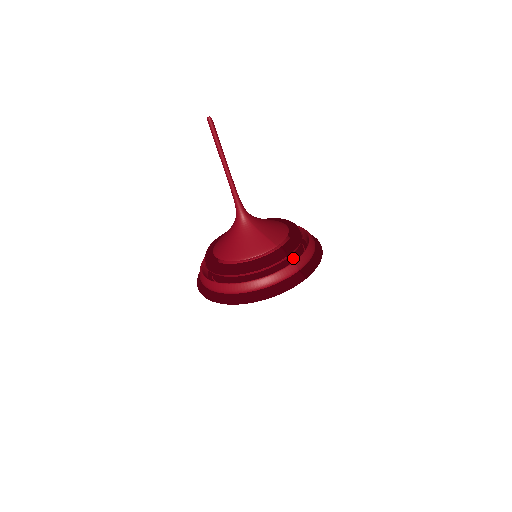
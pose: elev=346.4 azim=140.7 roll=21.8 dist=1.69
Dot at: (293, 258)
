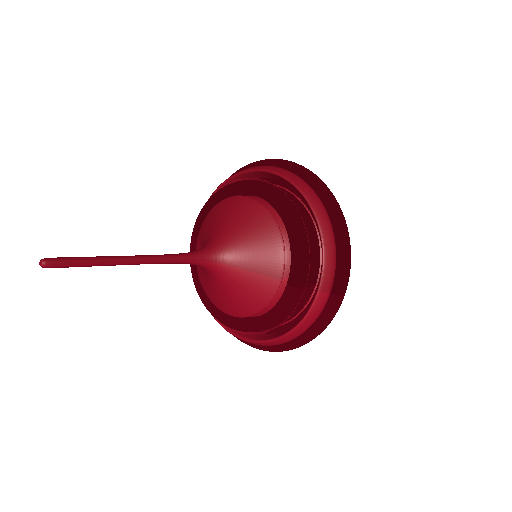
Dot at: (312, 273)
